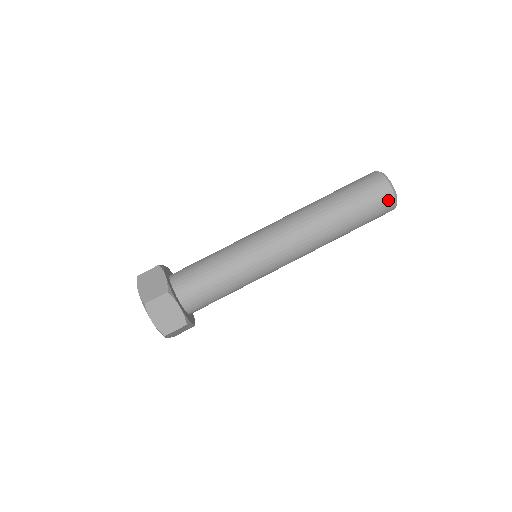
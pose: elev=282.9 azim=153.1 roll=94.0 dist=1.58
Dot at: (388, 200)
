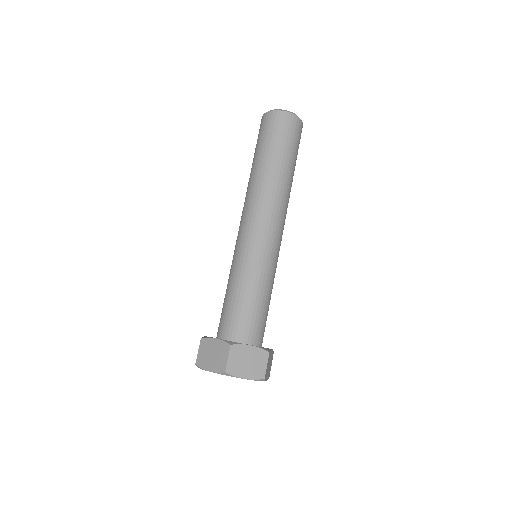
Dot at: (293, 122)
